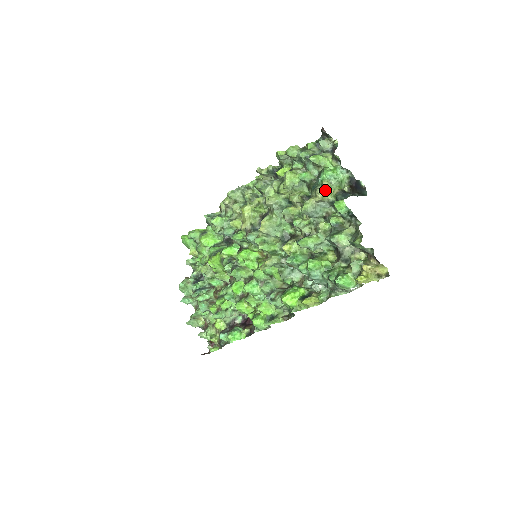
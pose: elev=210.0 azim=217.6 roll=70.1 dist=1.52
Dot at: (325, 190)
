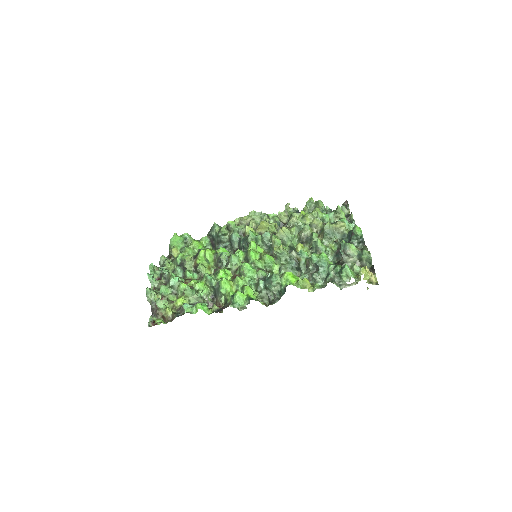
Dot at: (344, 224)
